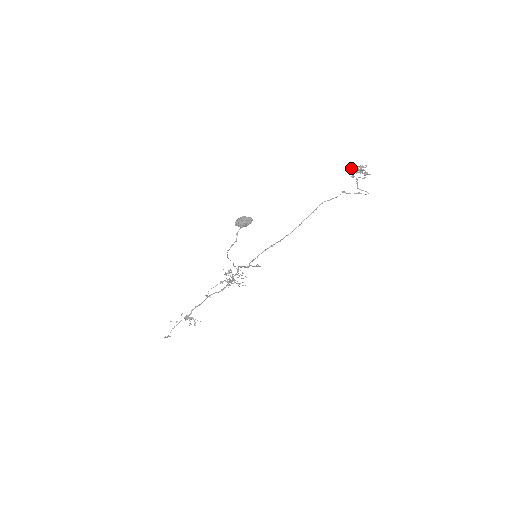
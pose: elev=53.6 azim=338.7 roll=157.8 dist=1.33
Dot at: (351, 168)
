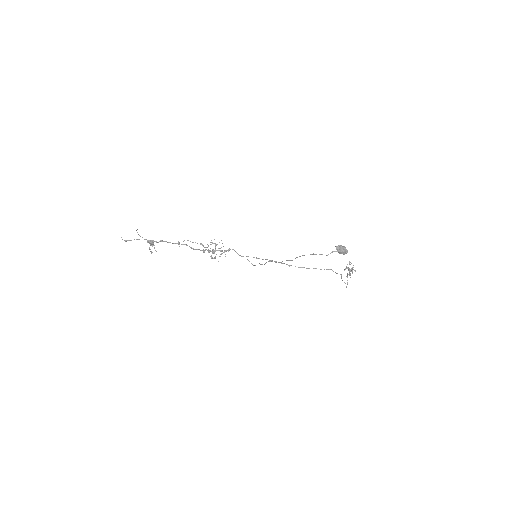
Dot at: (349, 264)
